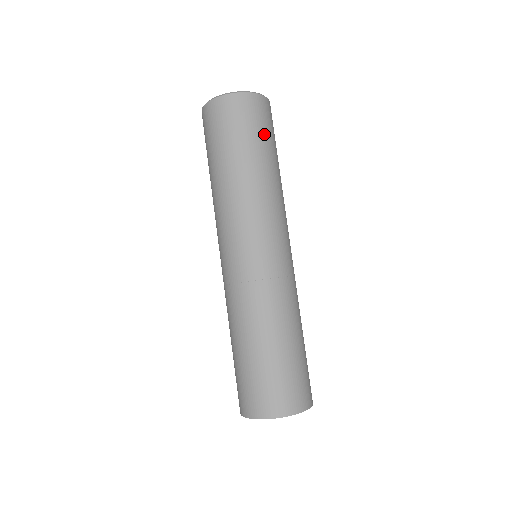
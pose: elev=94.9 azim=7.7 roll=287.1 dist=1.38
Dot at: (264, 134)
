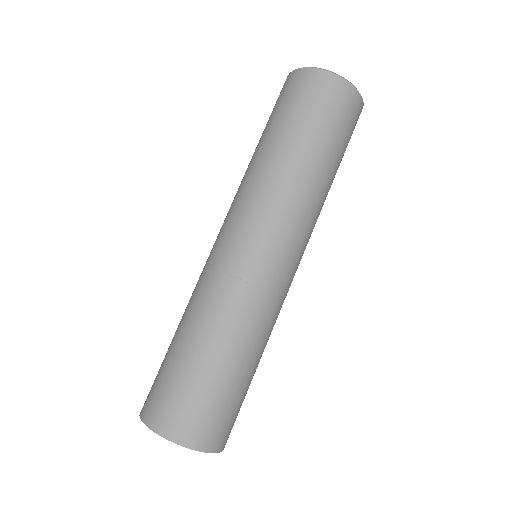
Dot at: (334, 129)
